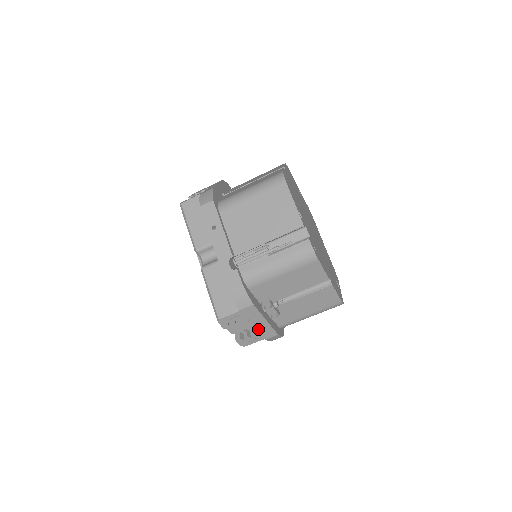
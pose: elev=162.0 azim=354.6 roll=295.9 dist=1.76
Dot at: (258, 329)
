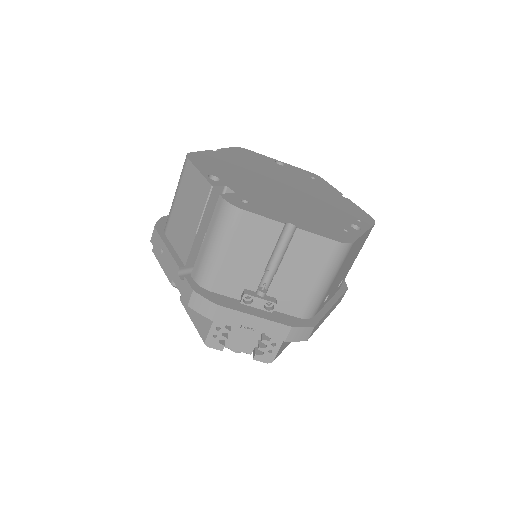
Dot at: occluded
